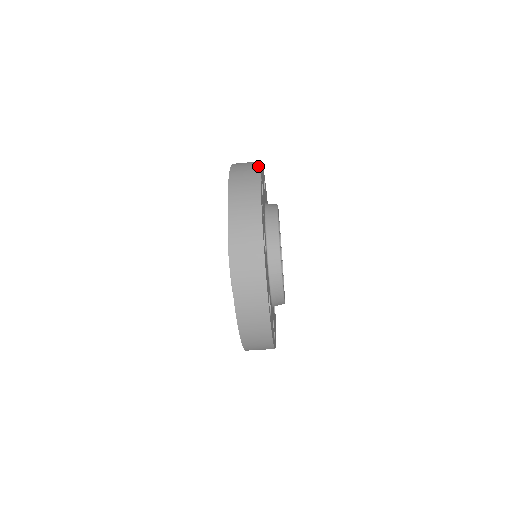
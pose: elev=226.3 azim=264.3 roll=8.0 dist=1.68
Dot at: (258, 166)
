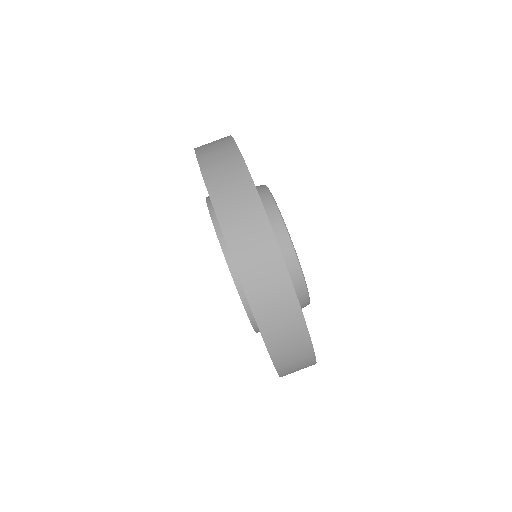
Dot at: (235, 149)
